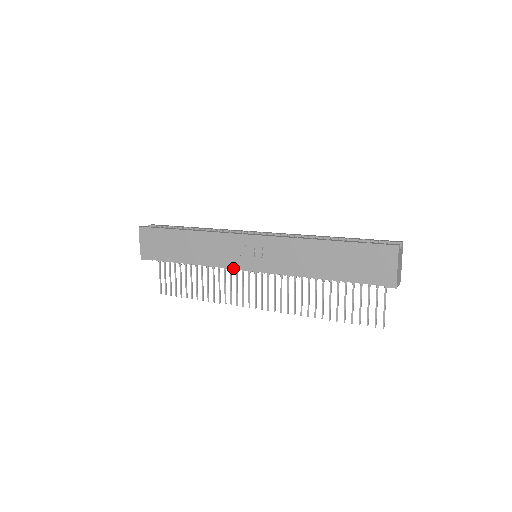
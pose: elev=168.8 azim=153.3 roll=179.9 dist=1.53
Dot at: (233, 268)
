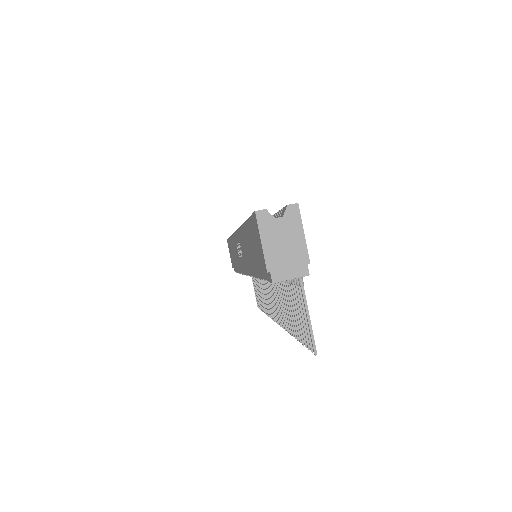
Dot at: (243, 273)
